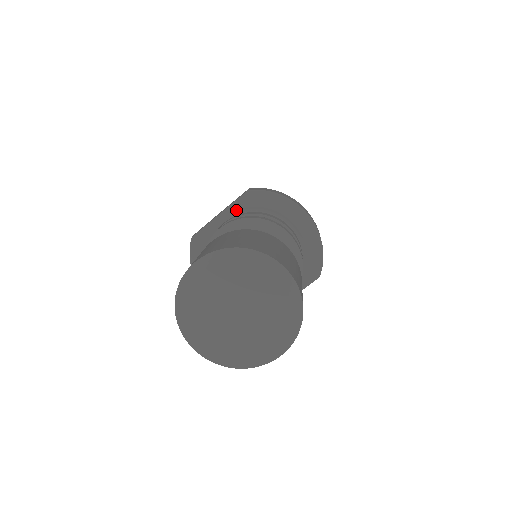
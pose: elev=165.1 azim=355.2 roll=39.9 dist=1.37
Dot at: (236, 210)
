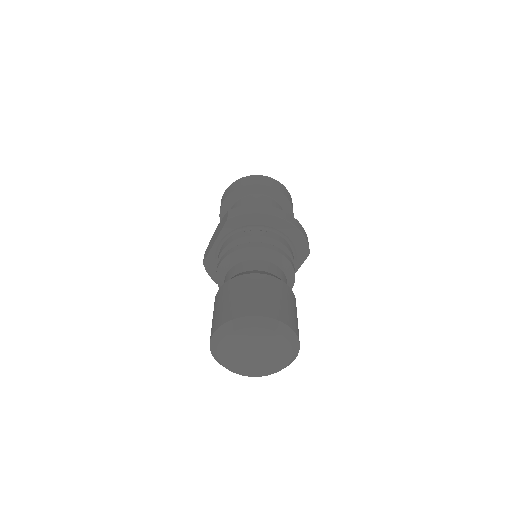
Dot at: (226, 235)
